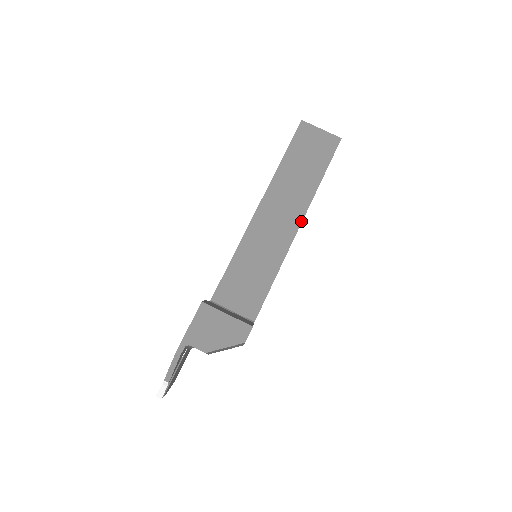
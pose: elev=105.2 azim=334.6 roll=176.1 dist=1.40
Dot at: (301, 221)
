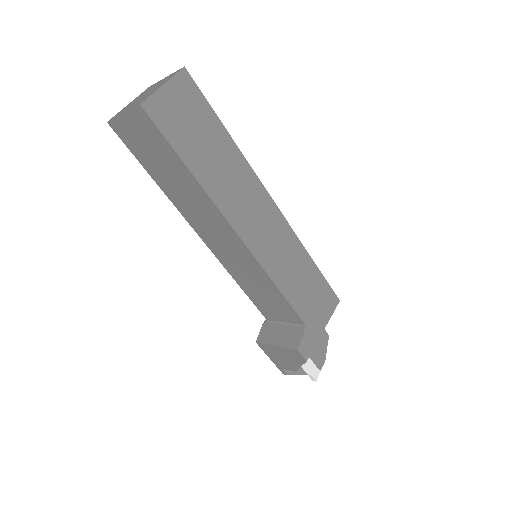
Dot at: (232, 229)
